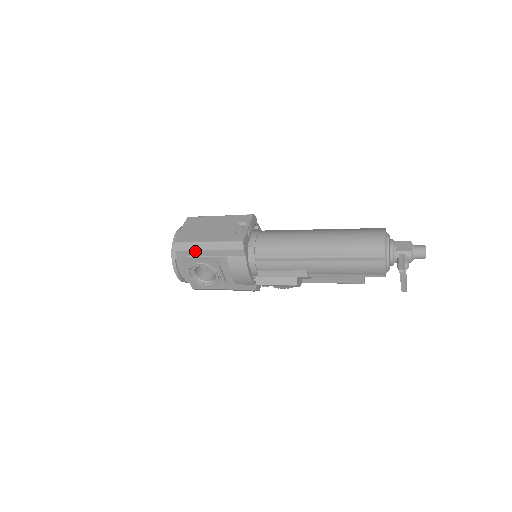
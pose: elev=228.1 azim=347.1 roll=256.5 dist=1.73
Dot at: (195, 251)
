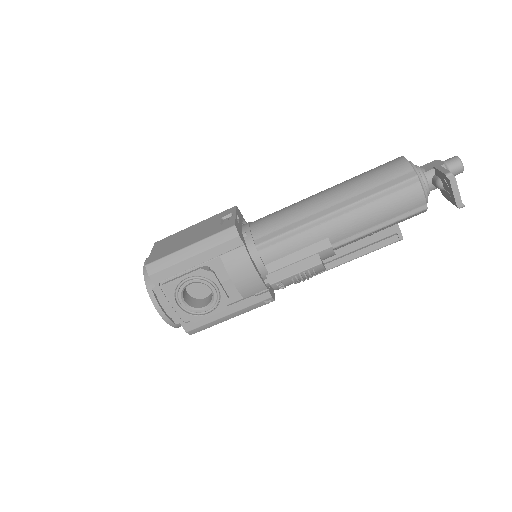
Dot at: (176, 265)
